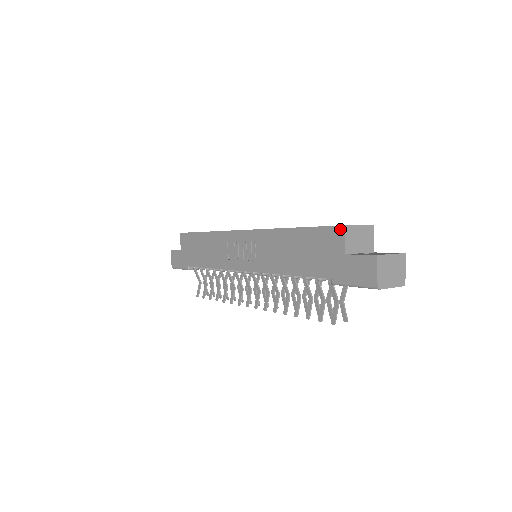
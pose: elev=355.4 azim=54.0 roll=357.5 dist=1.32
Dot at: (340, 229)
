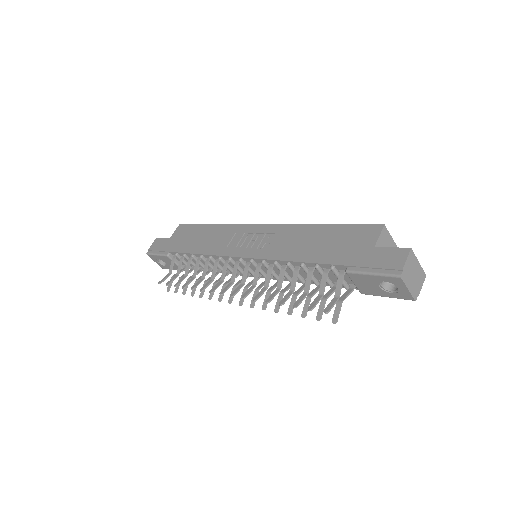
Dot at: (378, 227)
